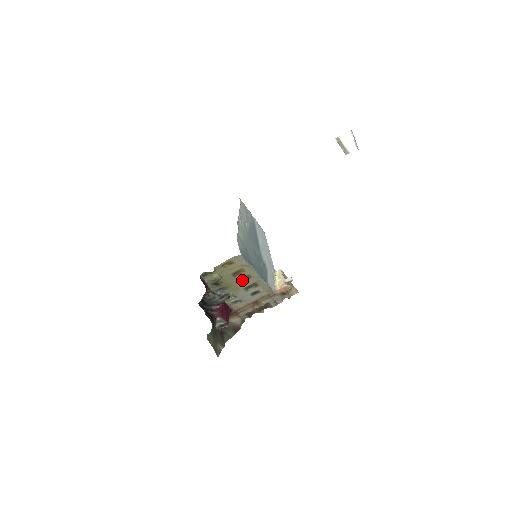
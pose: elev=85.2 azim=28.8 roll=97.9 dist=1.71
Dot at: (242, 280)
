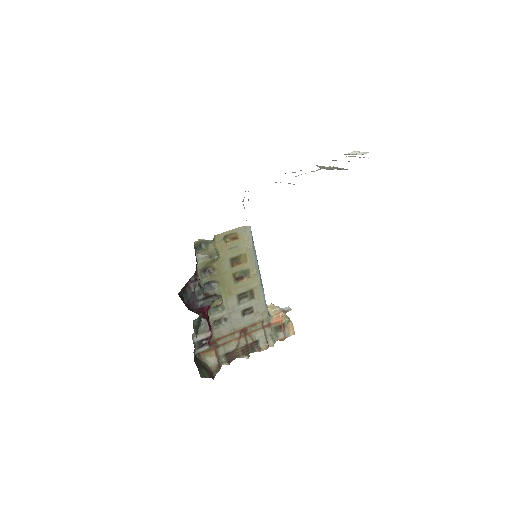
Dot at: (238, 278)
